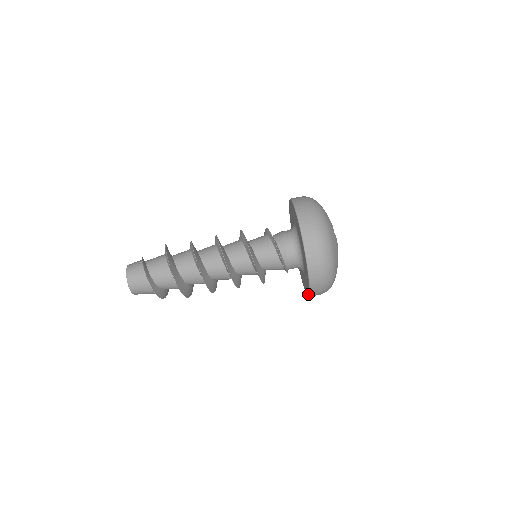
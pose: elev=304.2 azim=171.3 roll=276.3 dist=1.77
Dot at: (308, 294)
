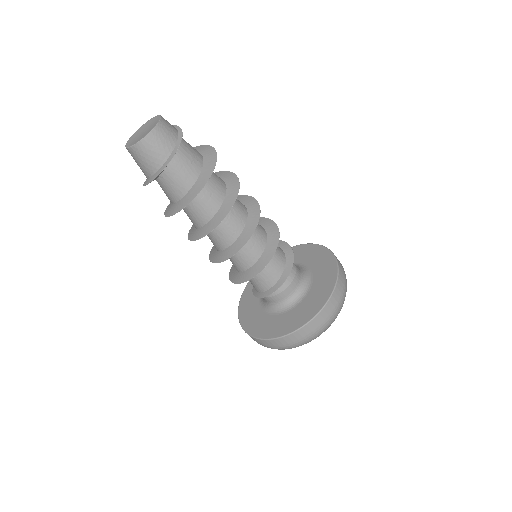
Dot at: (240, 318)
